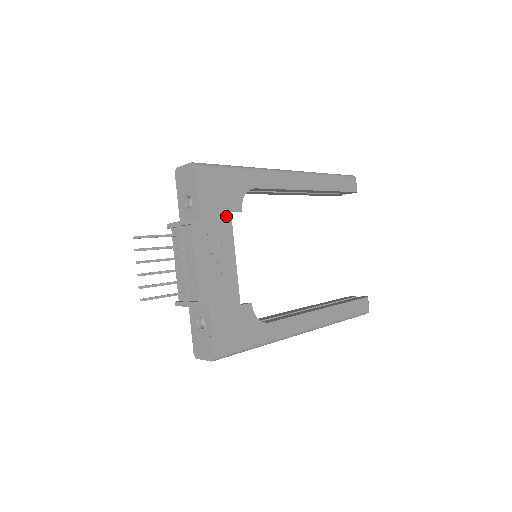
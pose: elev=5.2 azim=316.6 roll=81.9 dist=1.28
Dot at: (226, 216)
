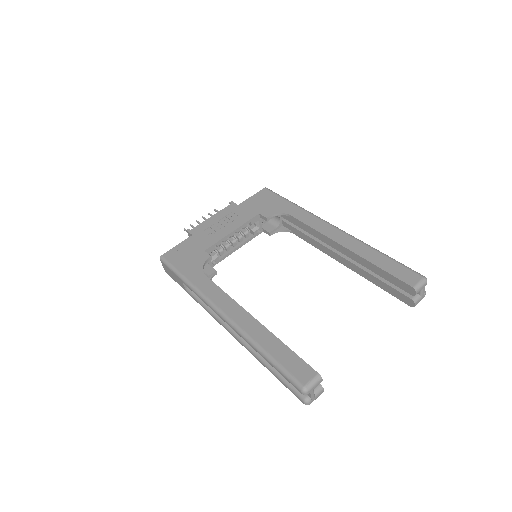
Dot at: (254, 213)
